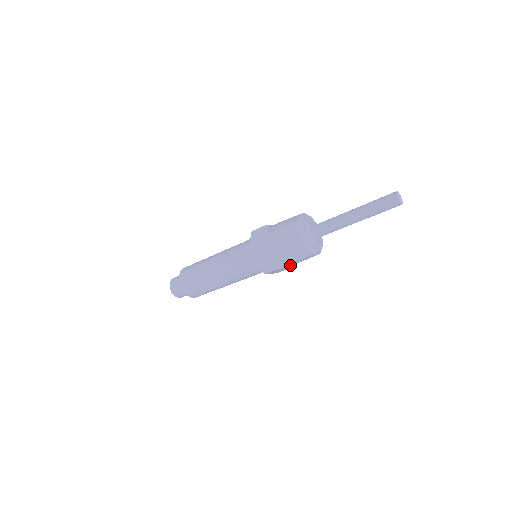
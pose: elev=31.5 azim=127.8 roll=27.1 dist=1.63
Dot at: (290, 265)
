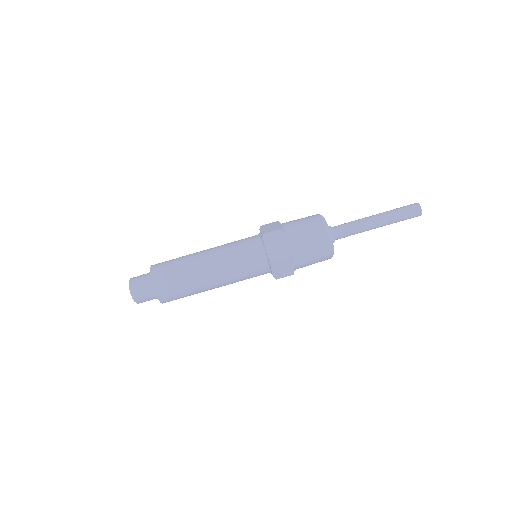
Dot at: (299, 262)
